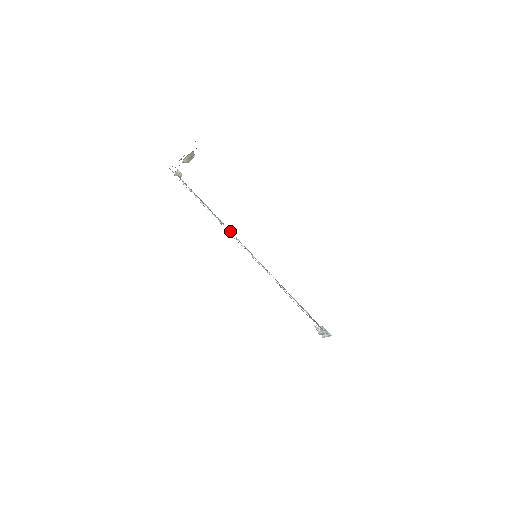
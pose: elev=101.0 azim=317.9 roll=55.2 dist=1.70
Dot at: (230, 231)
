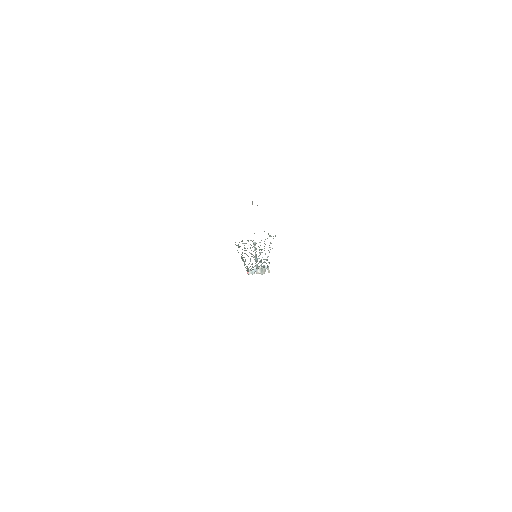
Dot at: occluded
